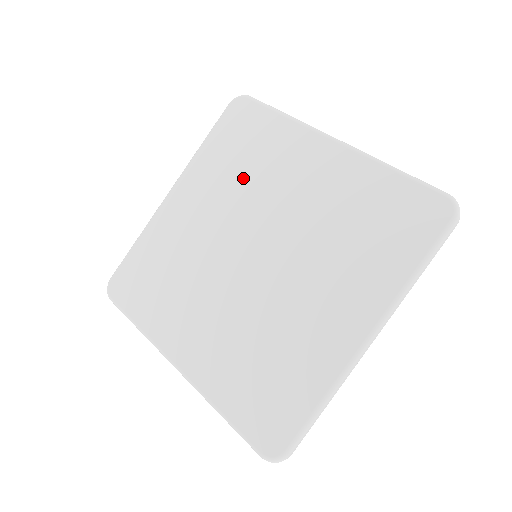
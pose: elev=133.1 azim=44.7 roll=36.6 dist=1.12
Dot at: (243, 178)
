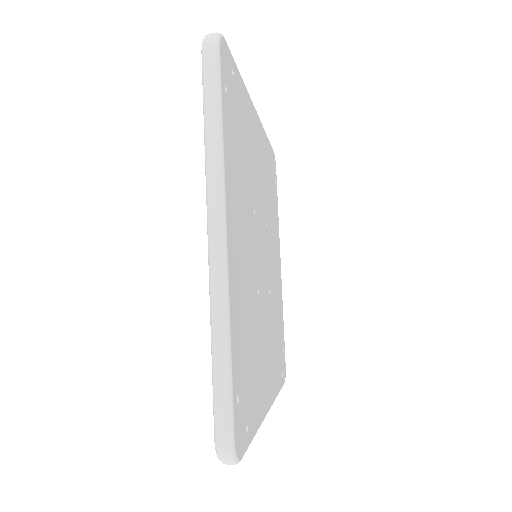
Dot at: occluded
